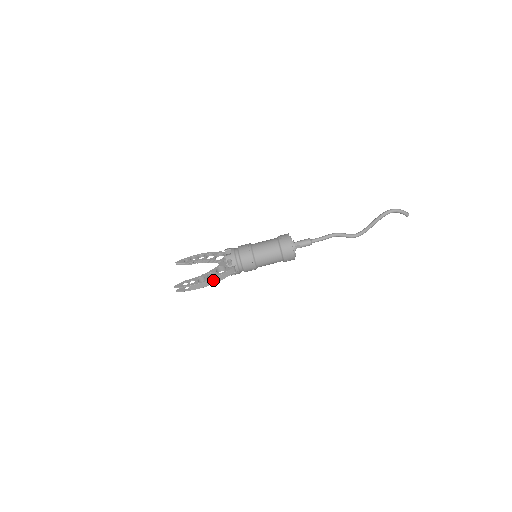
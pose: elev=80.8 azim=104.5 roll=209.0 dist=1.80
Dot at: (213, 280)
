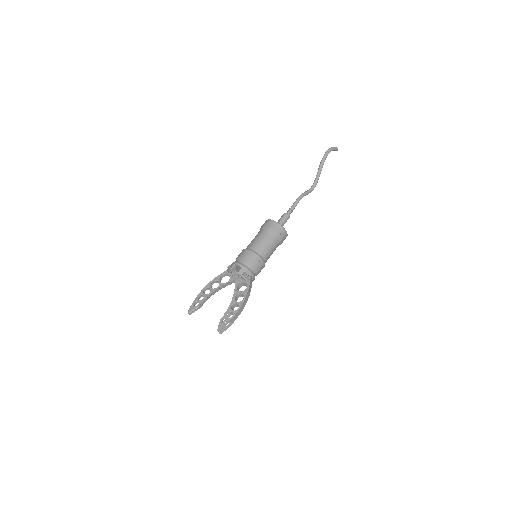
Dot at: (245, 300)
